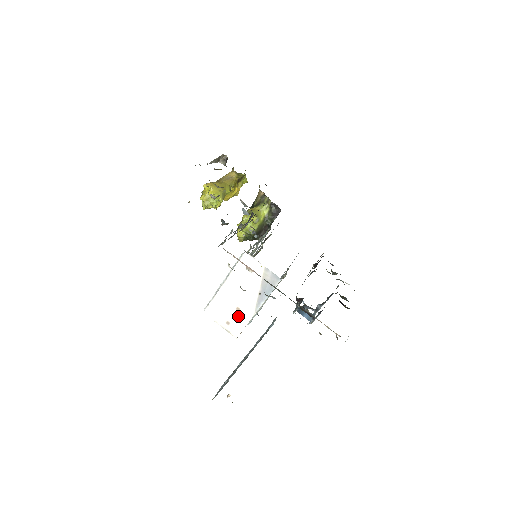
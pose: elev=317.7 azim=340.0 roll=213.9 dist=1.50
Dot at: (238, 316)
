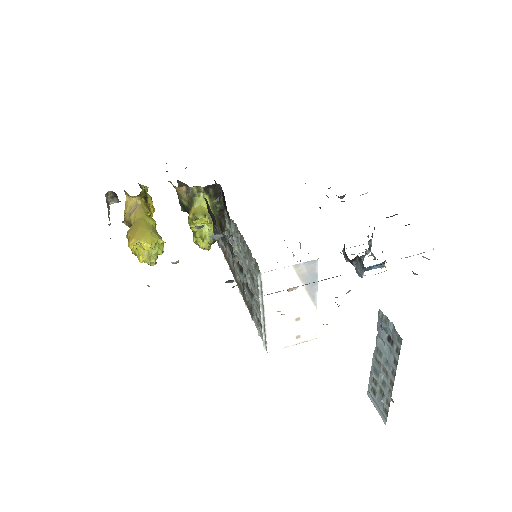
Dot at: (303, 324)
